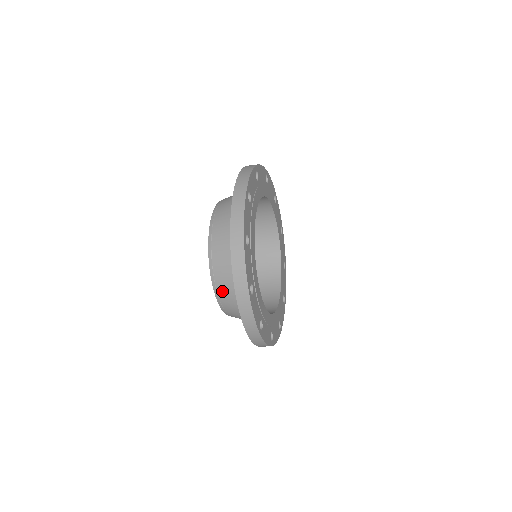
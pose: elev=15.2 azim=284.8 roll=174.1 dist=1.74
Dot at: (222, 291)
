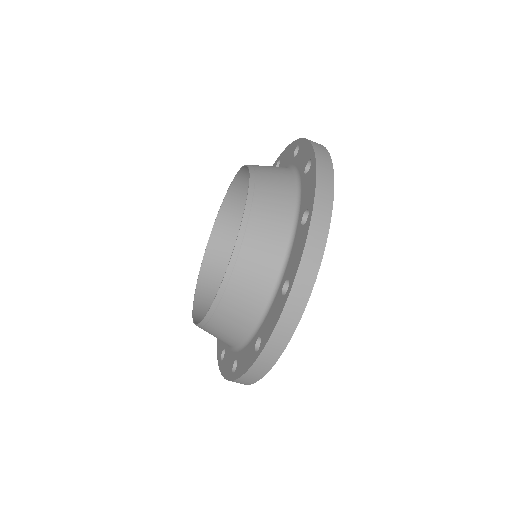
Dot at: (239, 282)
